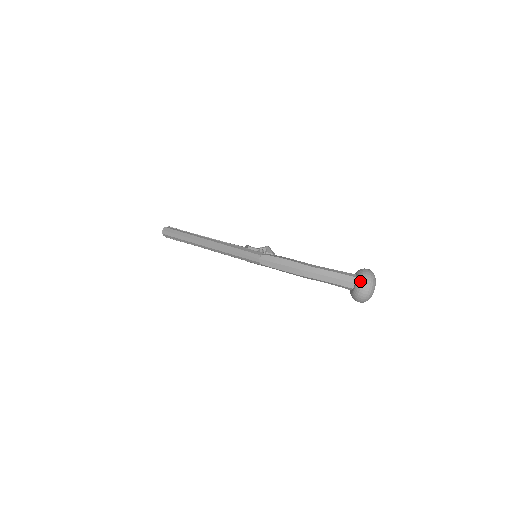
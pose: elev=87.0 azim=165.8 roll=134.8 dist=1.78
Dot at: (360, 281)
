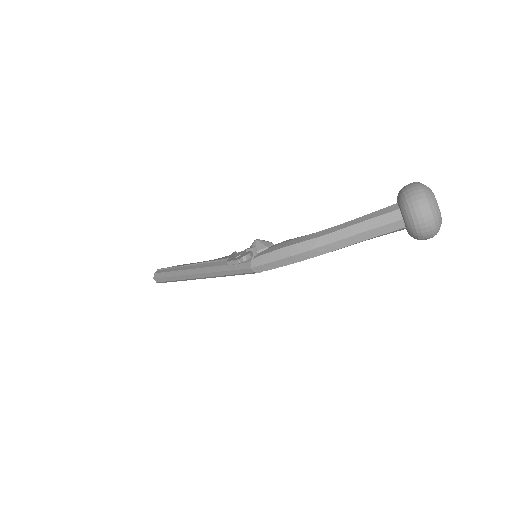
Dot at: (407, 213)
